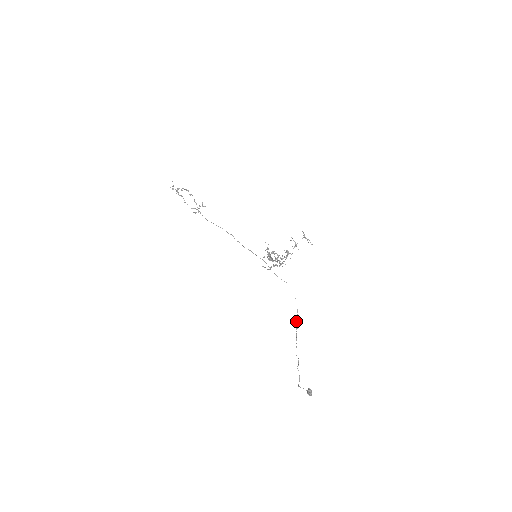
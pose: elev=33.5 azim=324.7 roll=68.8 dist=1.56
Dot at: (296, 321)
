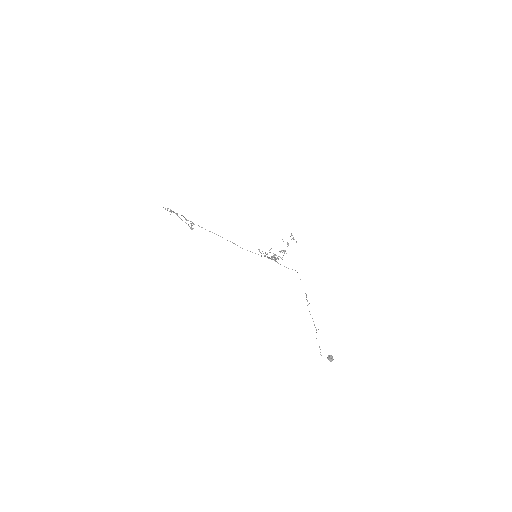
Dot at: occluded
